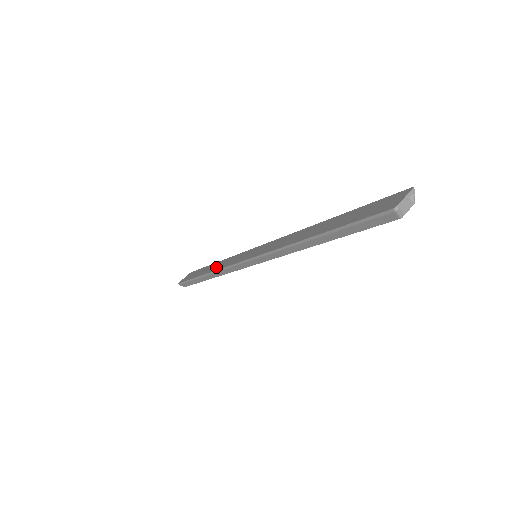
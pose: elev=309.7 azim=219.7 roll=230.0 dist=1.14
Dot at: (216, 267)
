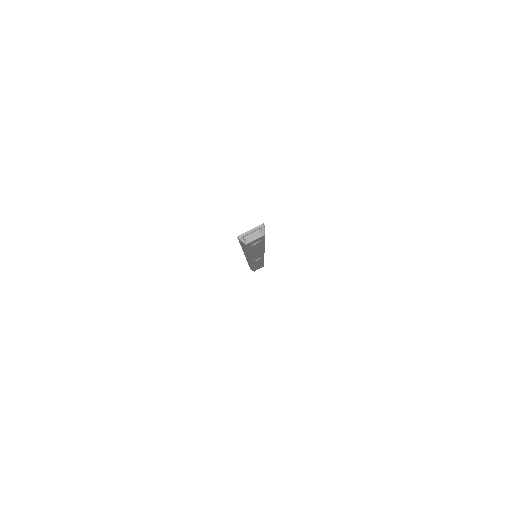
Dot at: occluded
